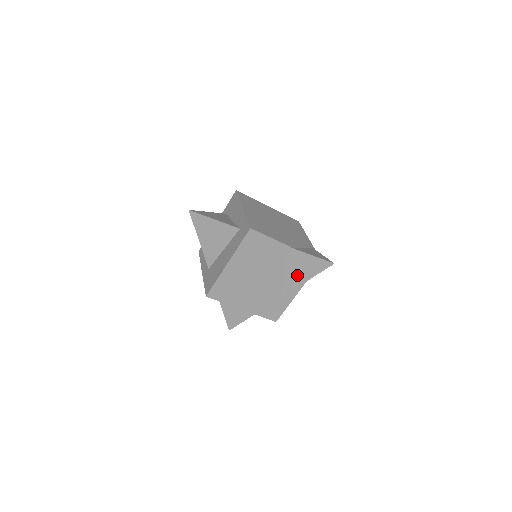
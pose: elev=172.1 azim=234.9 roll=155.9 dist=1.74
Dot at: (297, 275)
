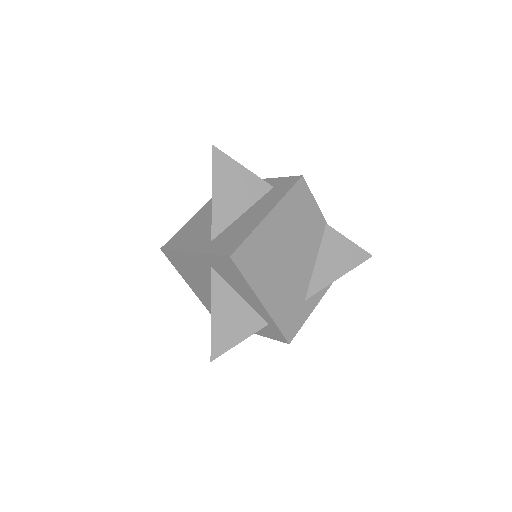
Dot at: (329, 267)
